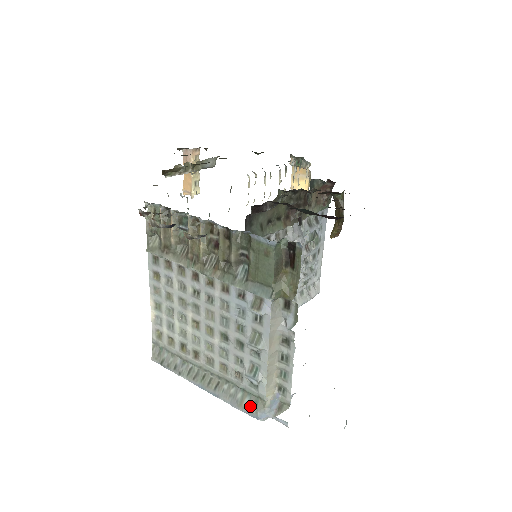
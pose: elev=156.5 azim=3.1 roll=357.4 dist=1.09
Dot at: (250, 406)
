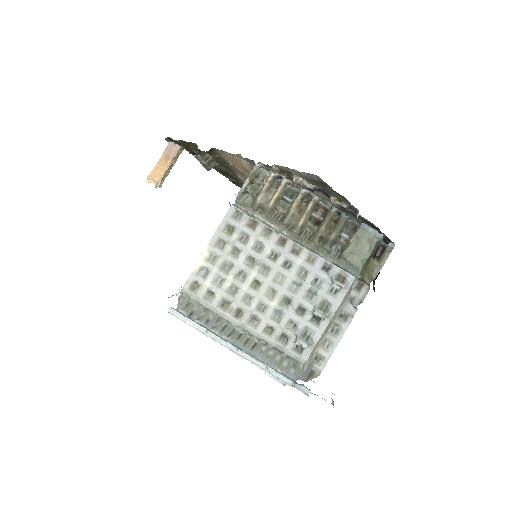
Dot at: (289, 368)
